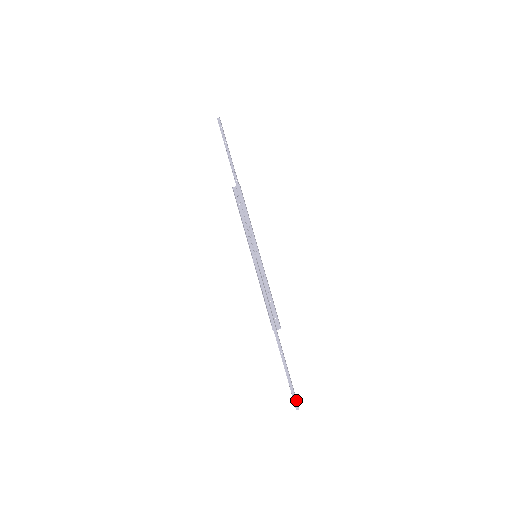
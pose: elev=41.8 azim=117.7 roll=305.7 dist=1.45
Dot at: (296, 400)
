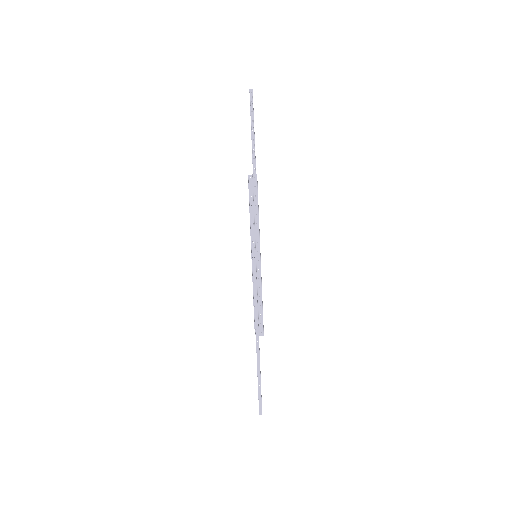
Dot at: occluded
